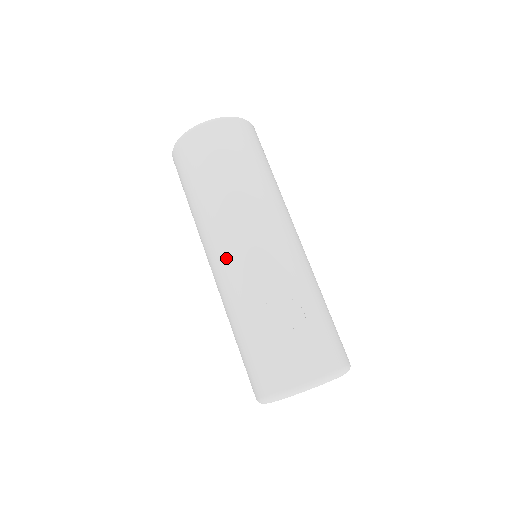
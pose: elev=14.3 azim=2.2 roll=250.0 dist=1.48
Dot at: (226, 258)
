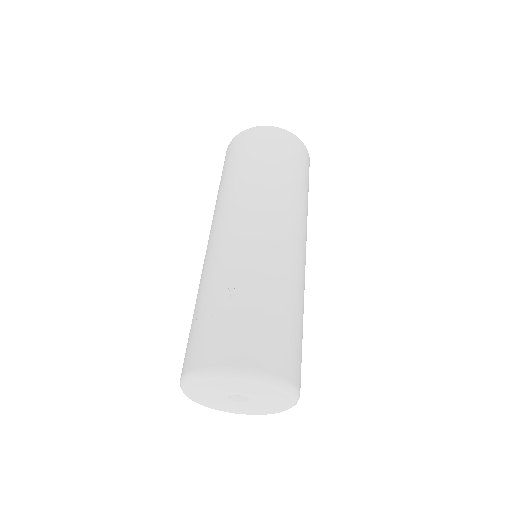
Dot at: (207, 245)
